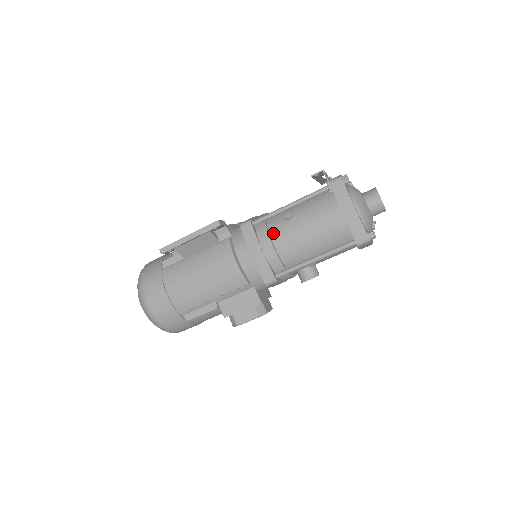
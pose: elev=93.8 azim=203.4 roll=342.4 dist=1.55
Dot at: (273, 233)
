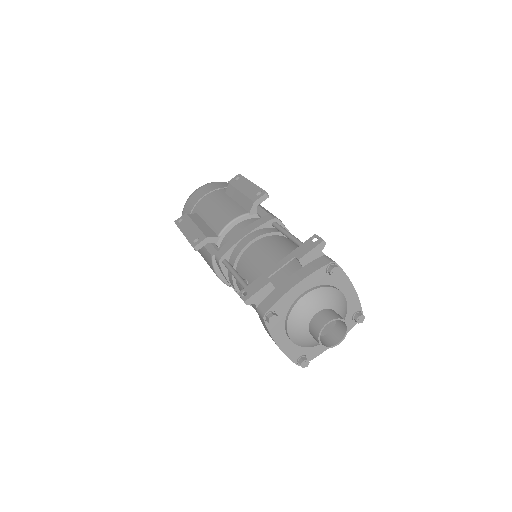
Dot at: (237, 284)
